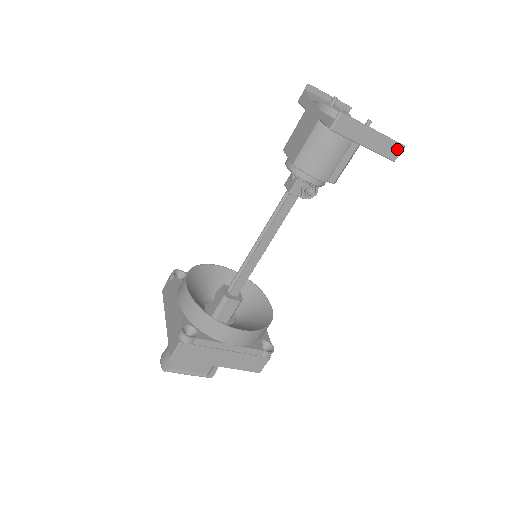
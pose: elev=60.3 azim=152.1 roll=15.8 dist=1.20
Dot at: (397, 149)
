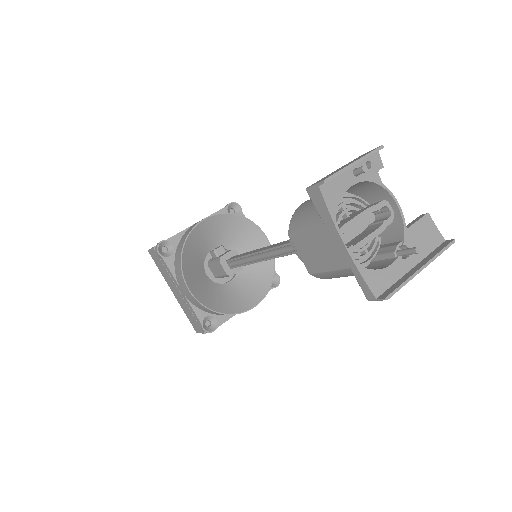
Dot at: (444, 247)
